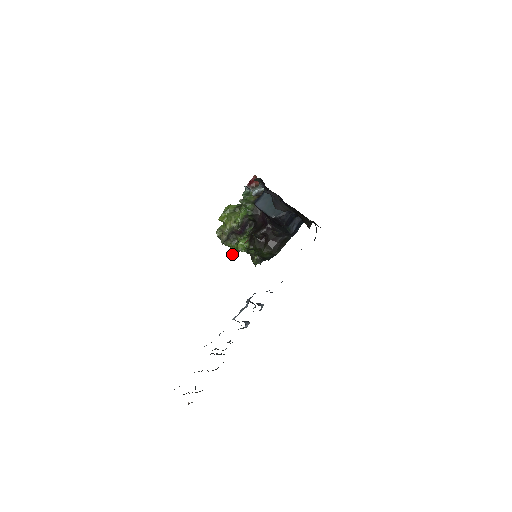
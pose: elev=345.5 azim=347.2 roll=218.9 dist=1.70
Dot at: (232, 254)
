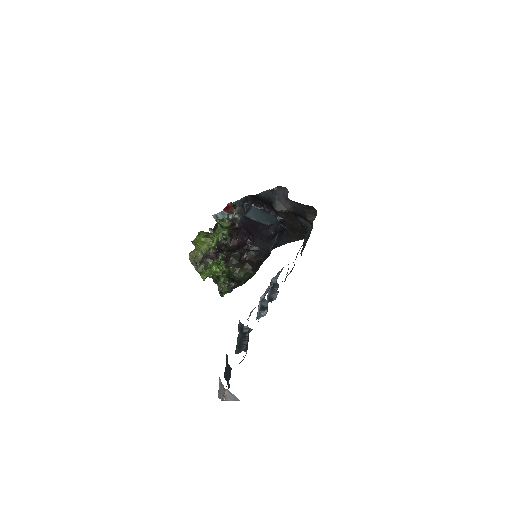
Dot at: (204, 279)
